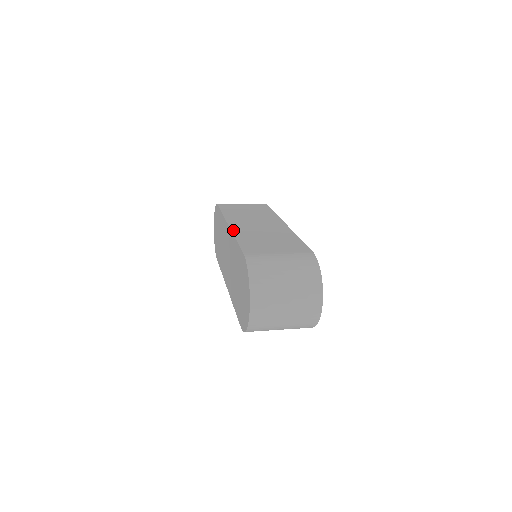
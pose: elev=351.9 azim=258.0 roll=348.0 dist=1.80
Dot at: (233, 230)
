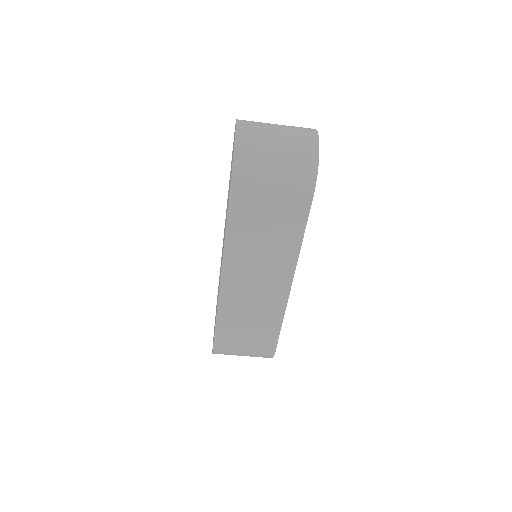
Dot at: occluded
